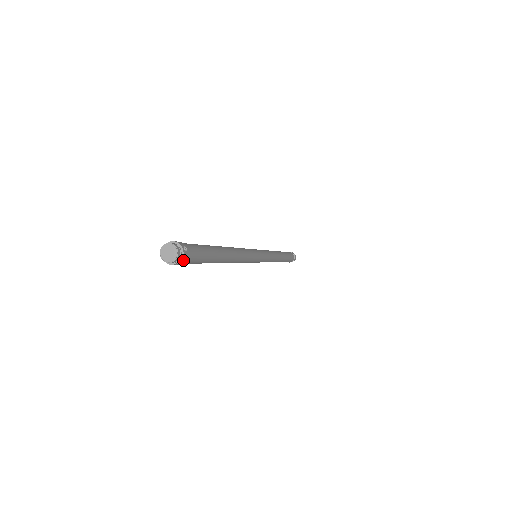
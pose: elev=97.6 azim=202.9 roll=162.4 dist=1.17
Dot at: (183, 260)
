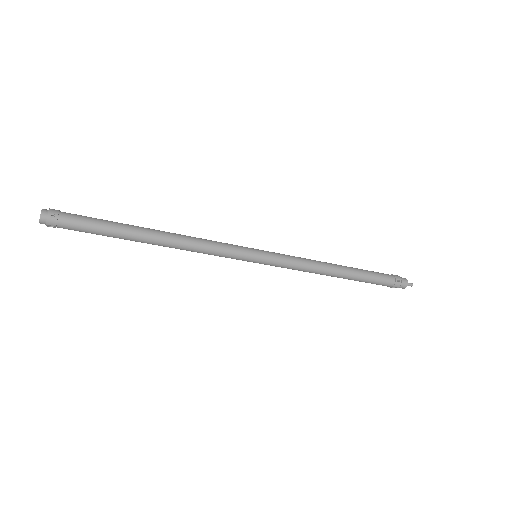
Dot at: (50, 224)
